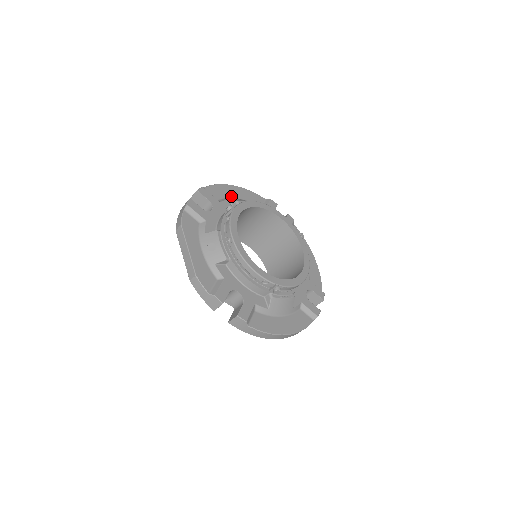
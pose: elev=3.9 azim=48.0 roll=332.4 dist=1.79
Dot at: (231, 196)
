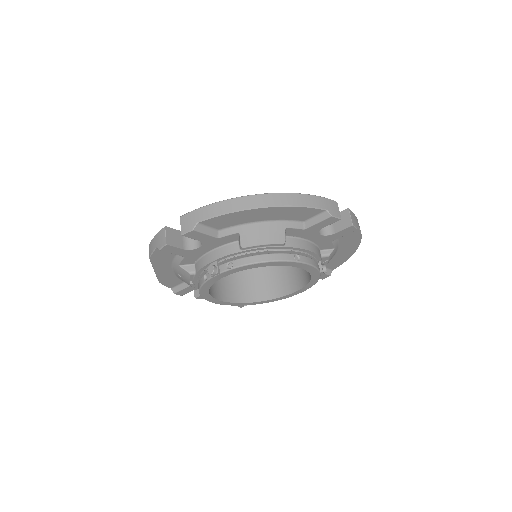
Dot at: (250, 221)
